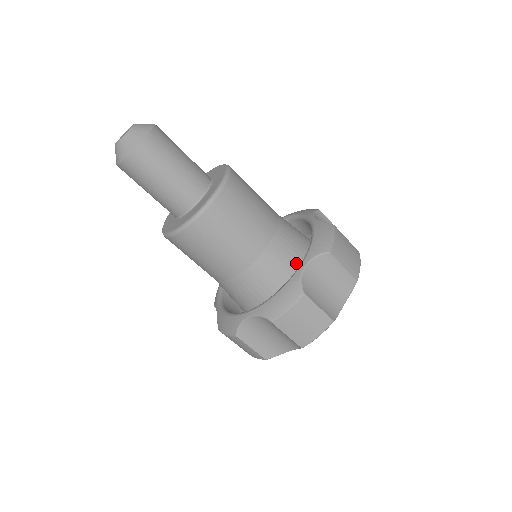
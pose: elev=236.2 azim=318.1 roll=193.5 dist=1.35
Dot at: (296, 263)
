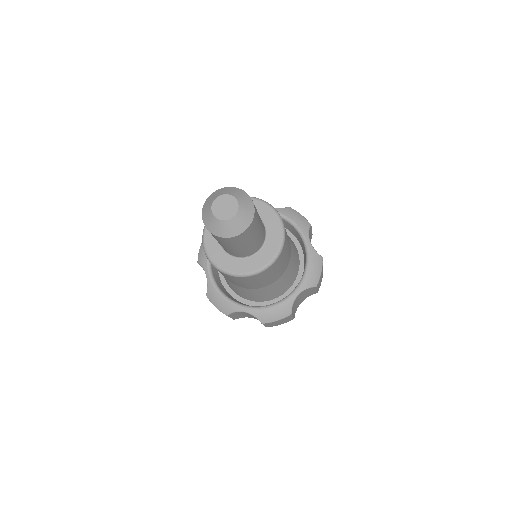
Dot at: (253, 297)
